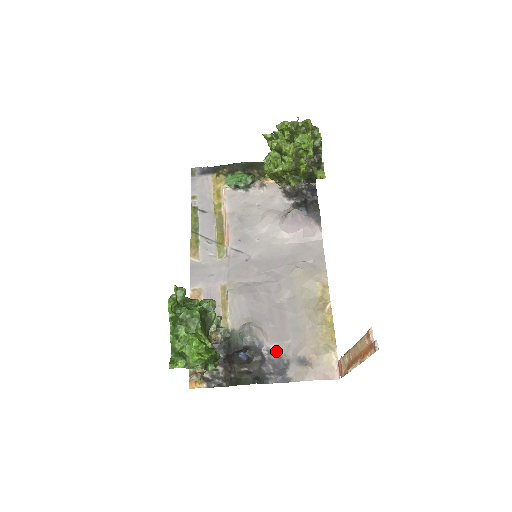
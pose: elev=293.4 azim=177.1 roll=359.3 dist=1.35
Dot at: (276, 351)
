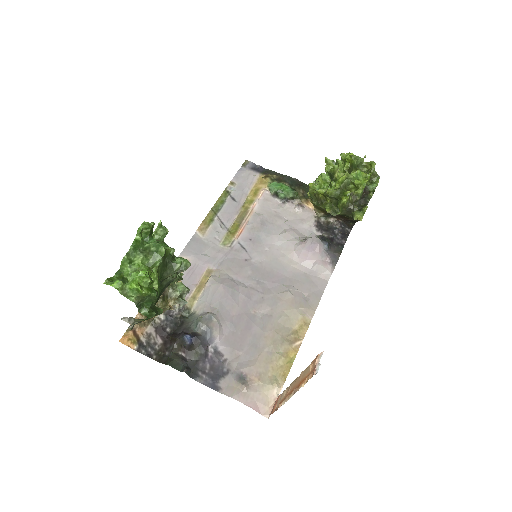
Dot at: (222, 355)
